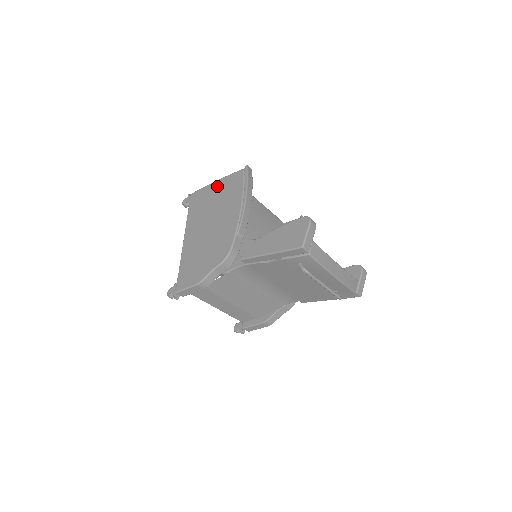
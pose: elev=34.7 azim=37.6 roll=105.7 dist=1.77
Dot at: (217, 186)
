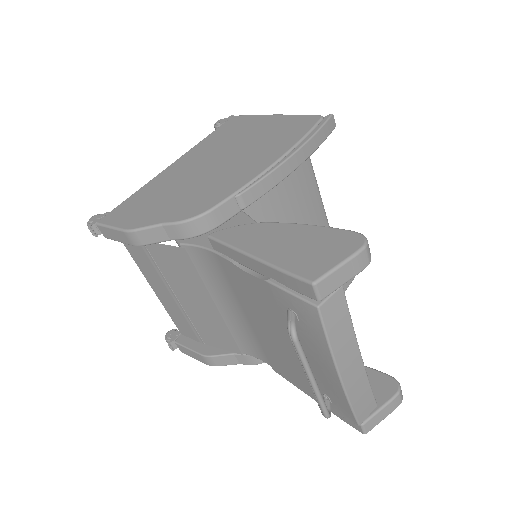
Dot at: (271, 121)
